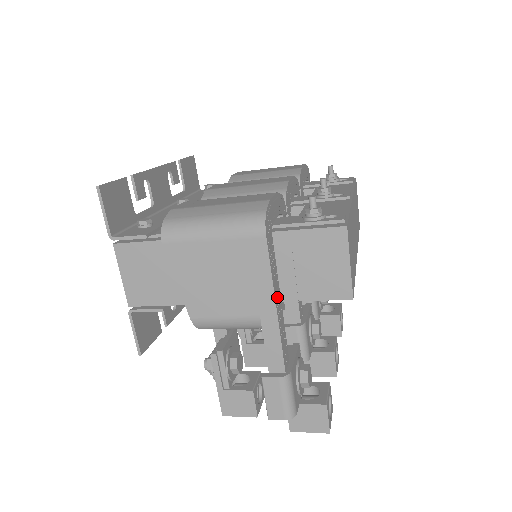
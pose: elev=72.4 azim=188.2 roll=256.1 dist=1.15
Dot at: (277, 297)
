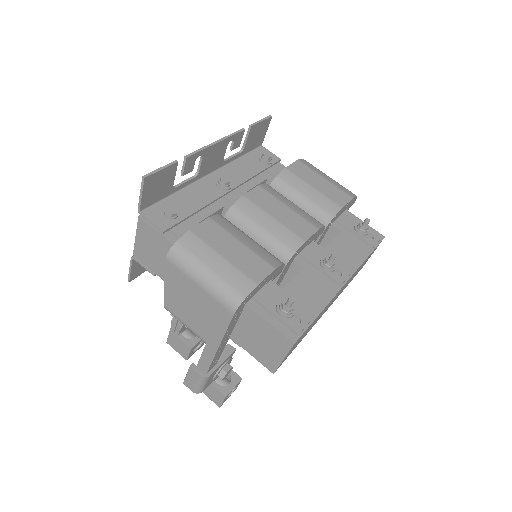
Dot at: (225, 340)
